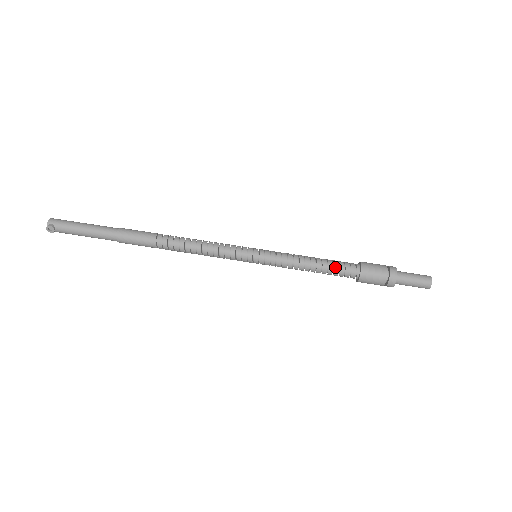
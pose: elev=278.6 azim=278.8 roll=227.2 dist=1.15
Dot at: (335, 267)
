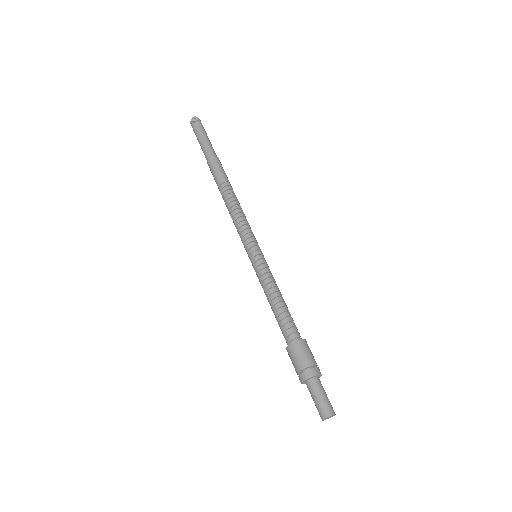
Dot at: (290, 318)
